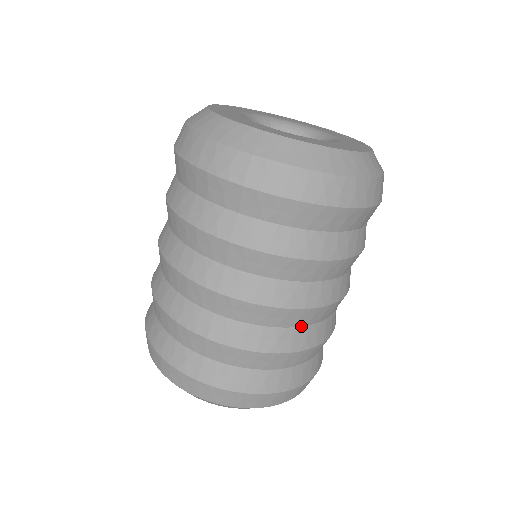
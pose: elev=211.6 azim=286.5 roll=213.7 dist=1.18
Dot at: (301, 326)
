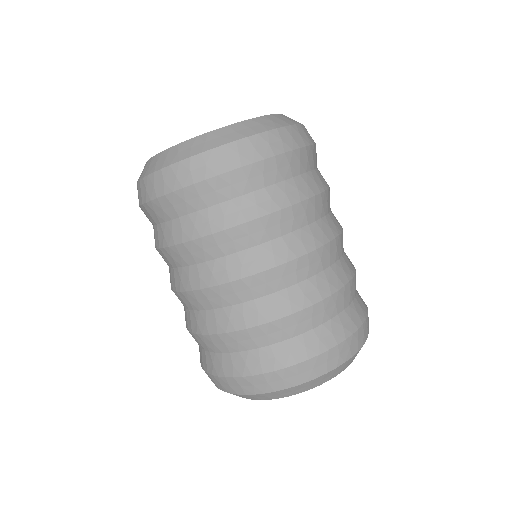
Dot at: (248, 301)
